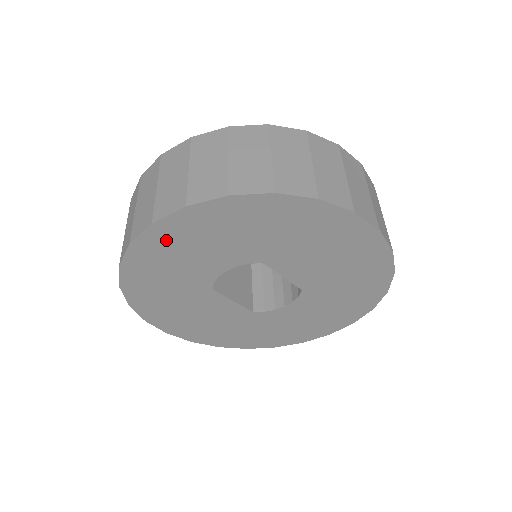
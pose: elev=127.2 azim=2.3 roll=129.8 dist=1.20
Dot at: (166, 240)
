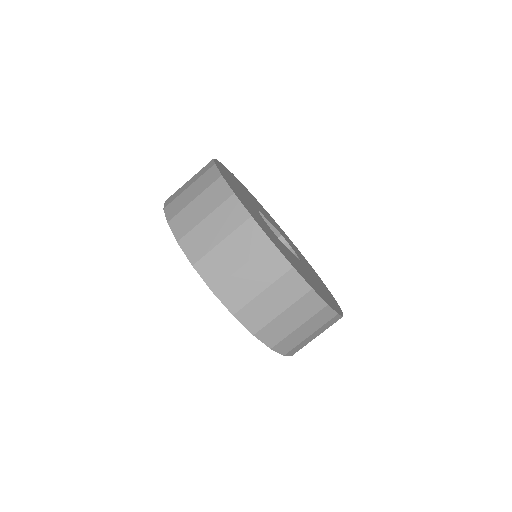
Dot at: occluded
